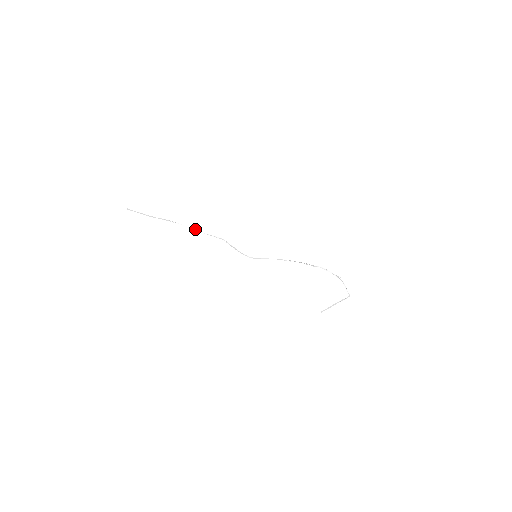
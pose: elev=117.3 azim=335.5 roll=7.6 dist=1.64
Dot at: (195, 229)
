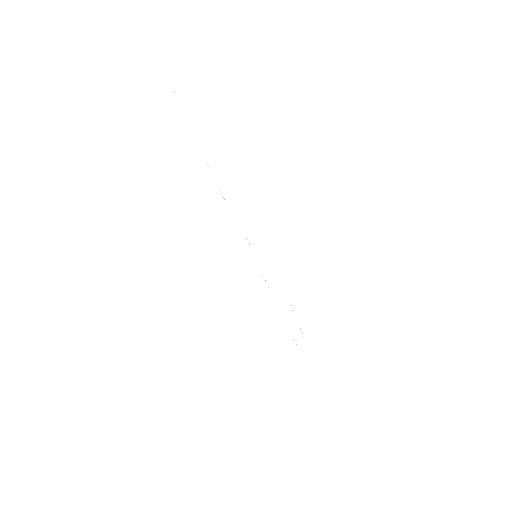
Dot at: (217, 184)
